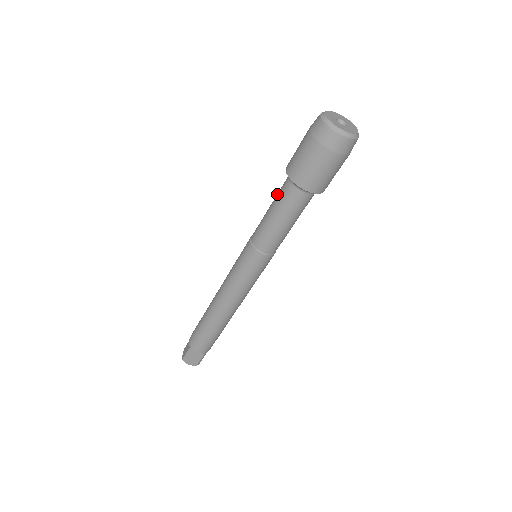
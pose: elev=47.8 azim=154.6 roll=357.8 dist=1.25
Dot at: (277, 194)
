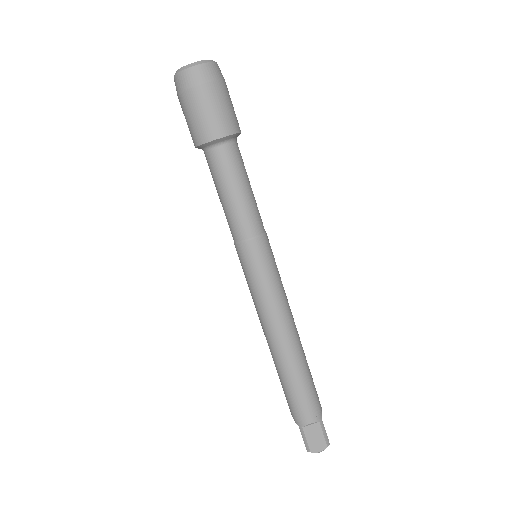
Dot at: (212, 177)
